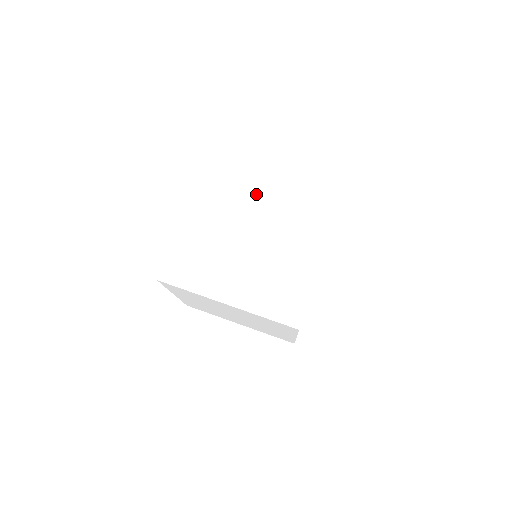
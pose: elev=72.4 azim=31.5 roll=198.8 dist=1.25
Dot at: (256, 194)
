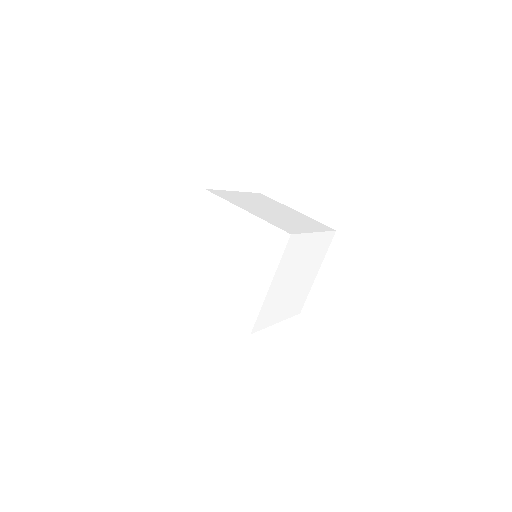
Dot at: (231, 227)
